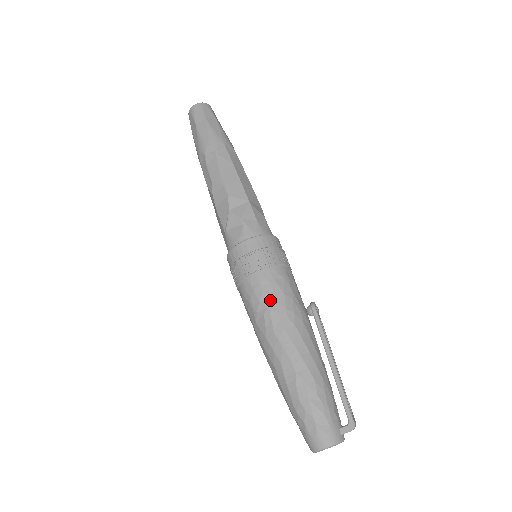
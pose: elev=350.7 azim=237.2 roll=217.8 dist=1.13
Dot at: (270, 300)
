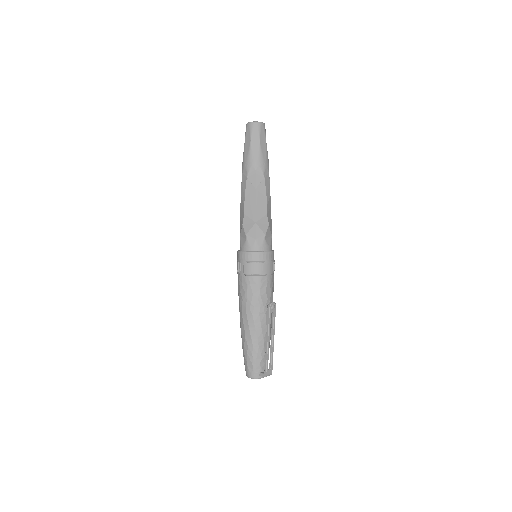
Dot at: (244, 294)
